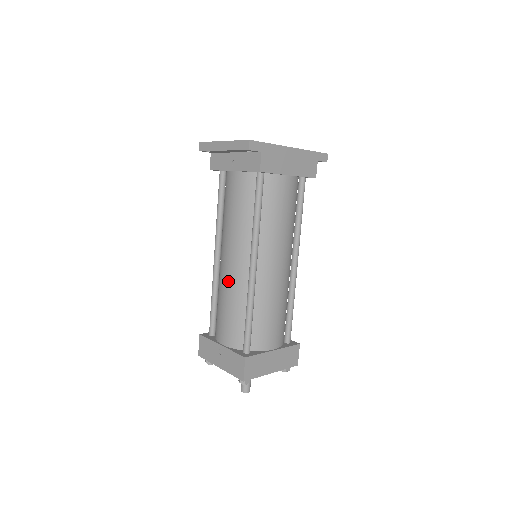
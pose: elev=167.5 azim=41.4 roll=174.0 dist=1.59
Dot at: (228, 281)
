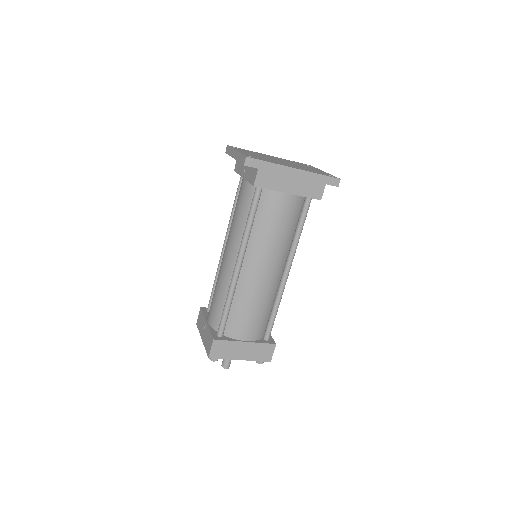
Dot at: (221, 271)
